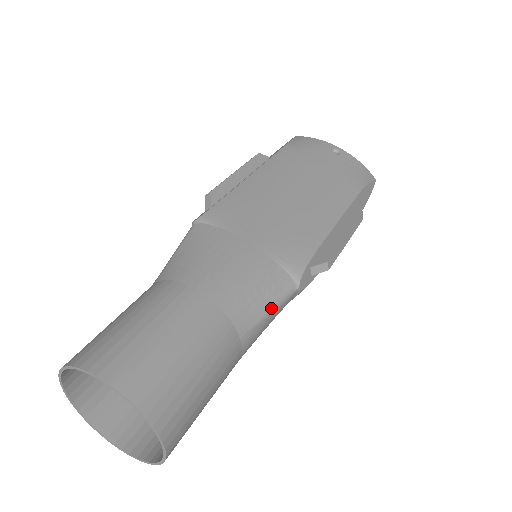
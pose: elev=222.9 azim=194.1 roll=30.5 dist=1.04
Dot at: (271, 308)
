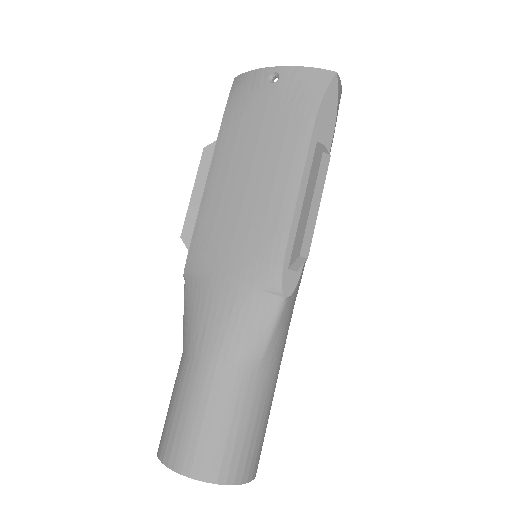
Dot at: (269, 333)
